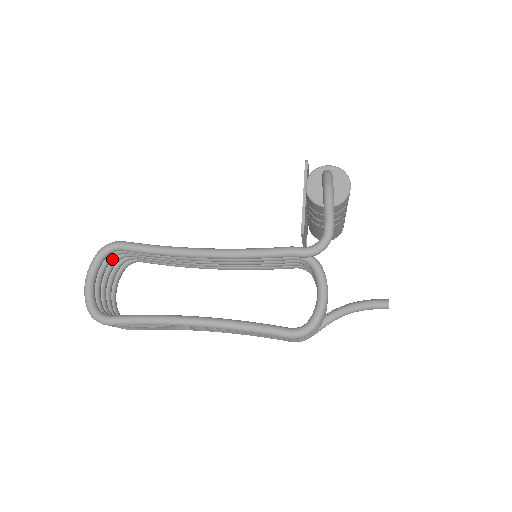
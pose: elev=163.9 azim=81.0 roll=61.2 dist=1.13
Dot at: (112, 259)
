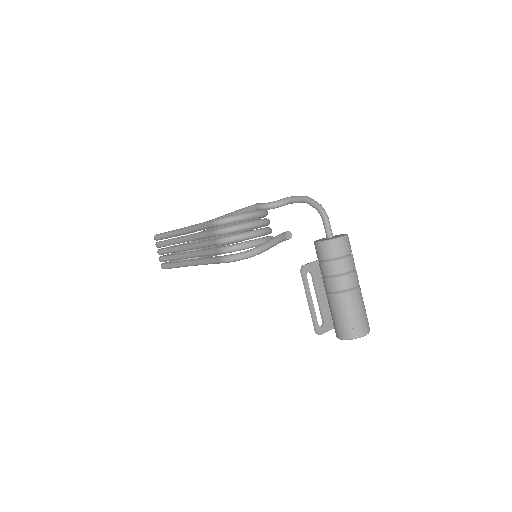
Dot at: occluded
